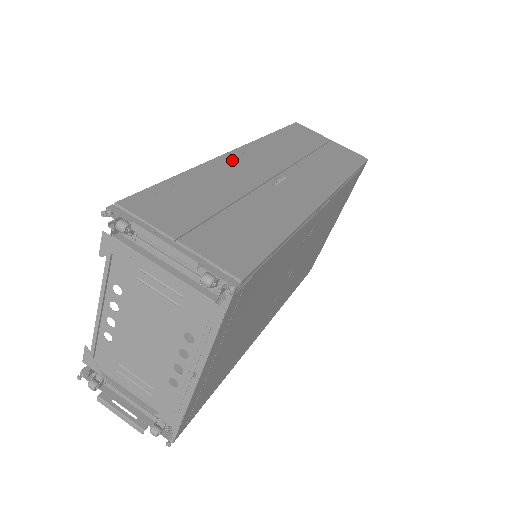
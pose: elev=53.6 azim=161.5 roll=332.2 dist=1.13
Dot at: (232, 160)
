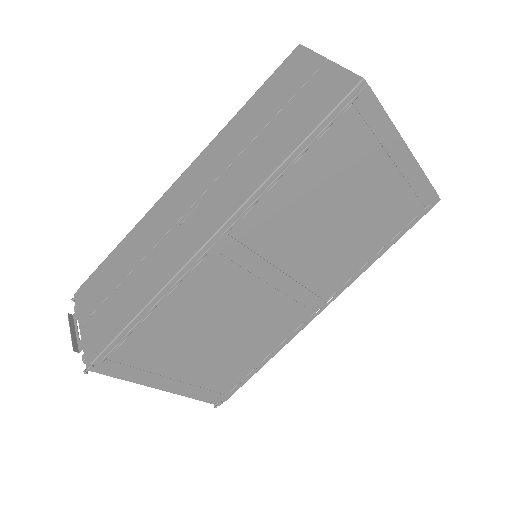
Dot at: (169, 197)
